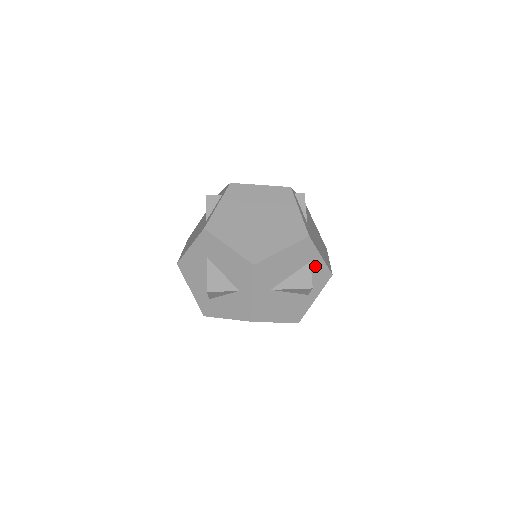
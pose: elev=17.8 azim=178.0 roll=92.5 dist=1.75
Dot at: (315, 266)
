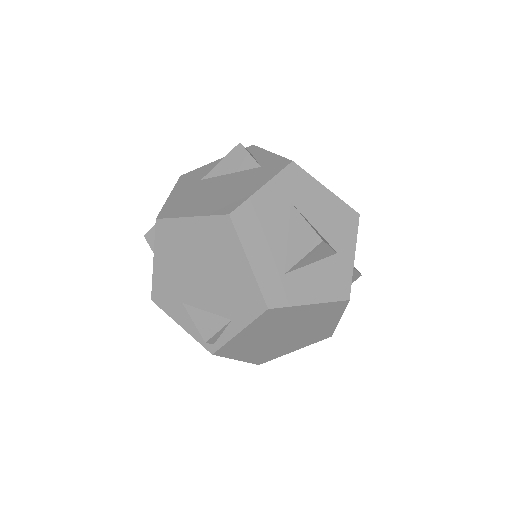
Dot at: occluded
